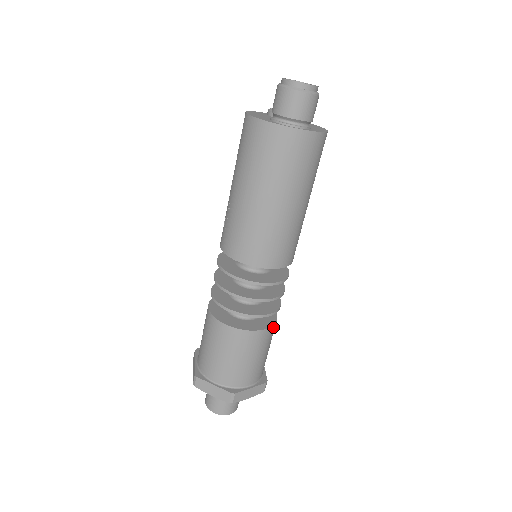
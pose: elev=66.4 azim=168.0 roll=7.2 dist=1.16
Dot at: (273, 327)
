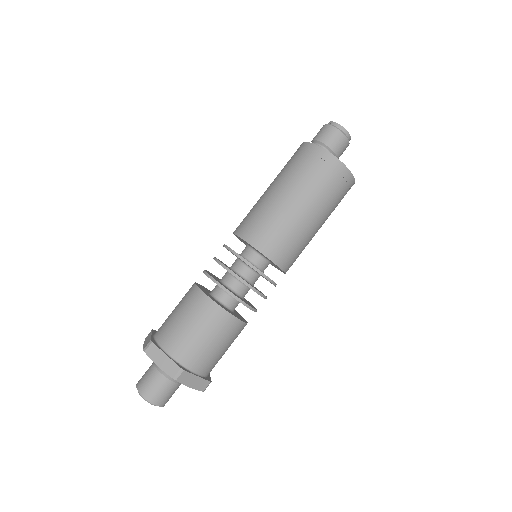
Dot at: (222, 311)
